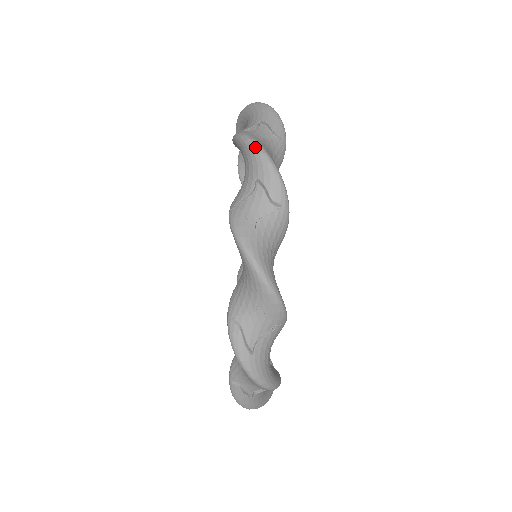
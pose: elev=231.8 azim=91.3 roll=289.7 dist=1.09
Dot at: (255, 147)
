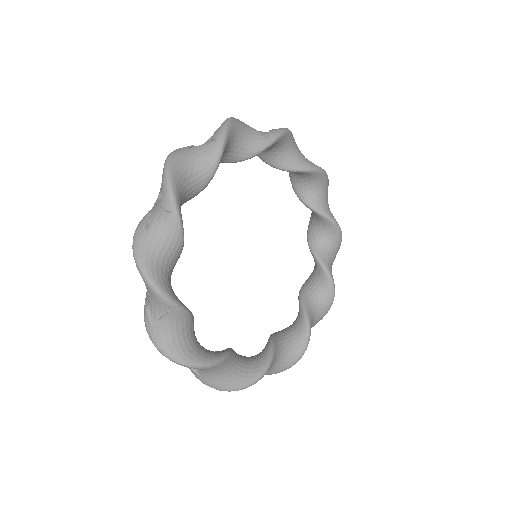
Dot at: occluded
